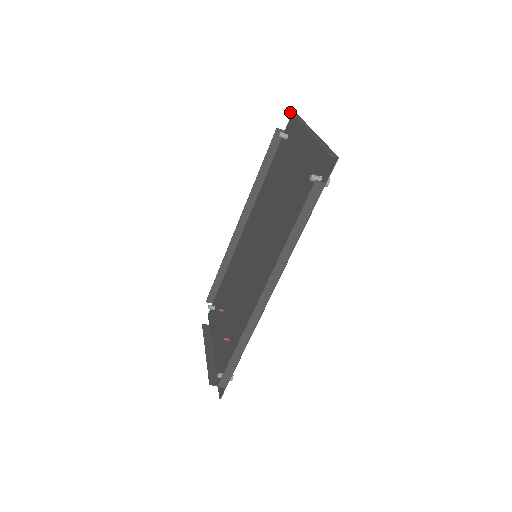
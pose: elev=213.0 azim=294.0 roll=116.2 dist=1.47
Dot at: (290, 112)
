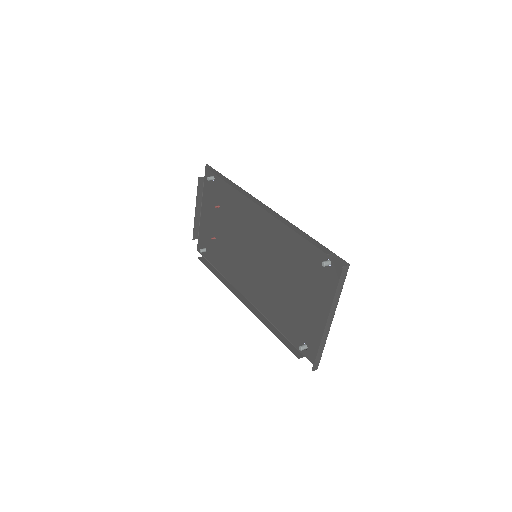
Dot at: (337, 285)
